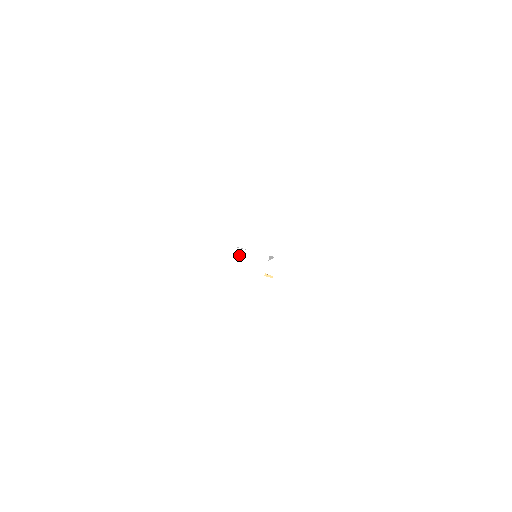
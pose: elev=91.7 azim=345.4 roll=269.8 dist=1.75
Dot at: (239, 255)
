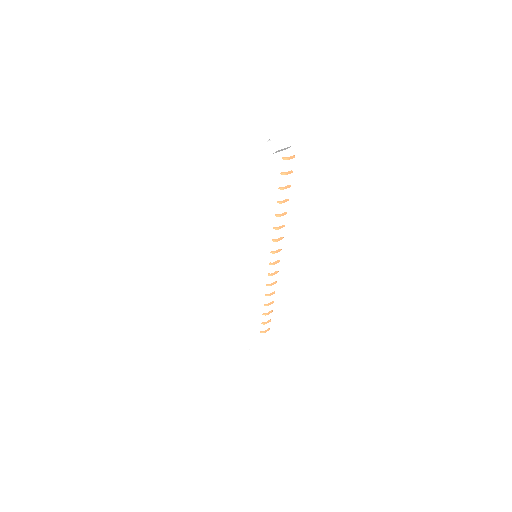
Dot at: (261, 152)
